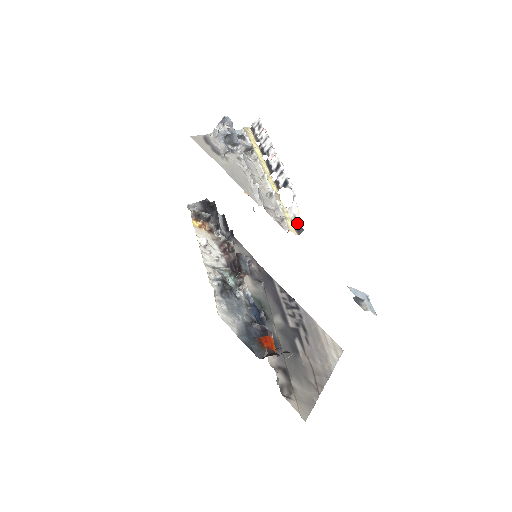
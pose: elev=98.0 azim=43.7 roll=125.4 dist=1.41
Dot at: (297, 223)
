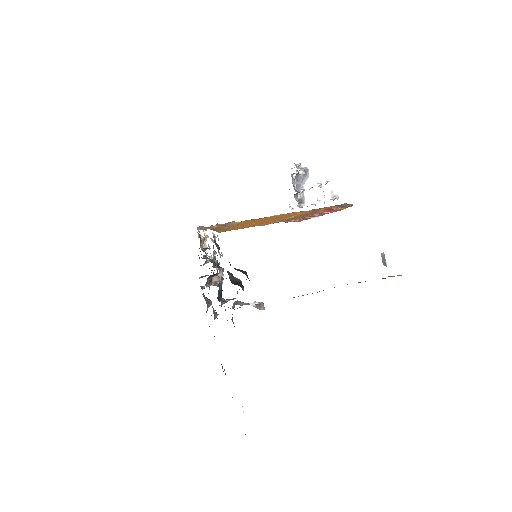
Dot at: (346, 205)
